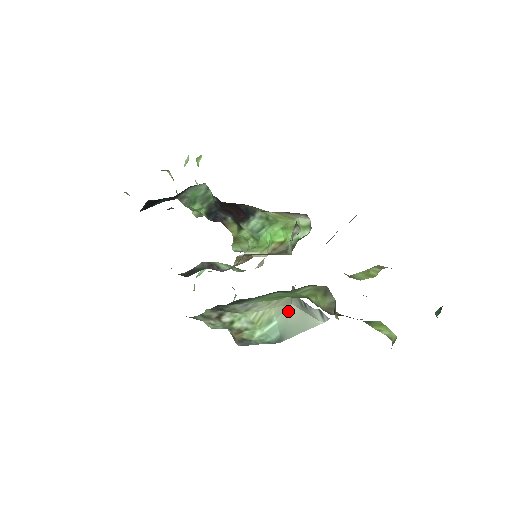
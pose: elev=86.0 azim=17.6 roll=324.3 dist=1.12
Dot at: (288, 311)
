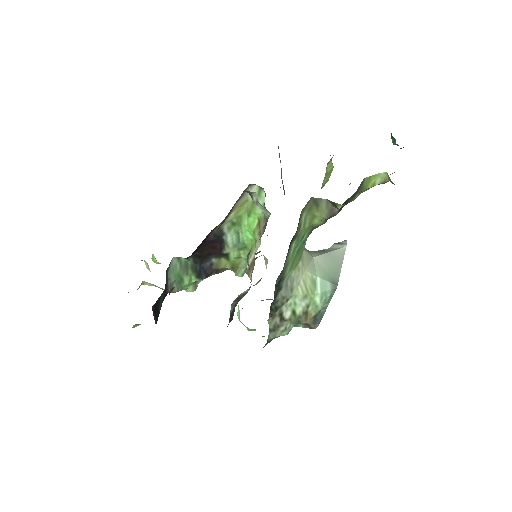
Dot at: (317, 264)
